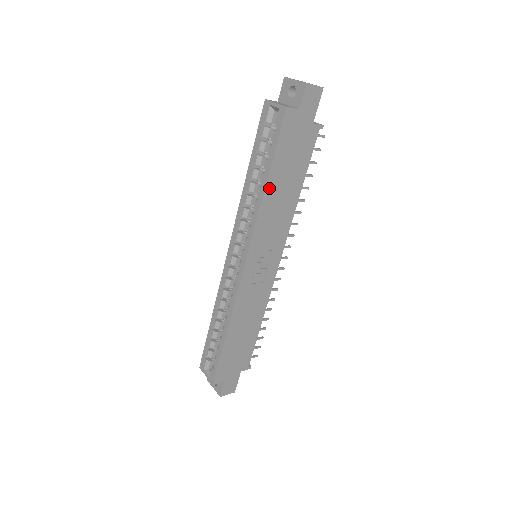
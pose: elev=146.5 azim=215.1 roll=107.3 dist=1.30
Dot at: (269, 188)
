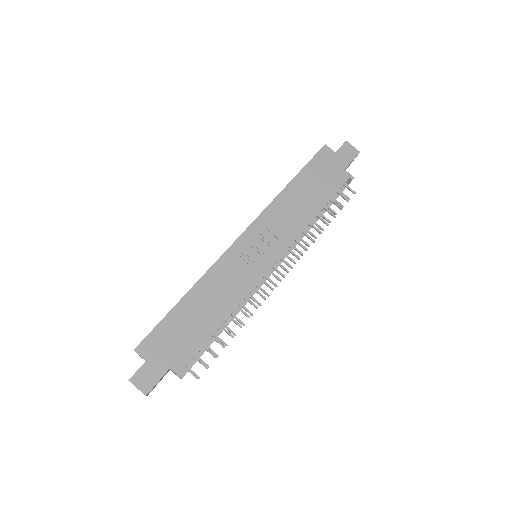
Dot at: (290, 189)
